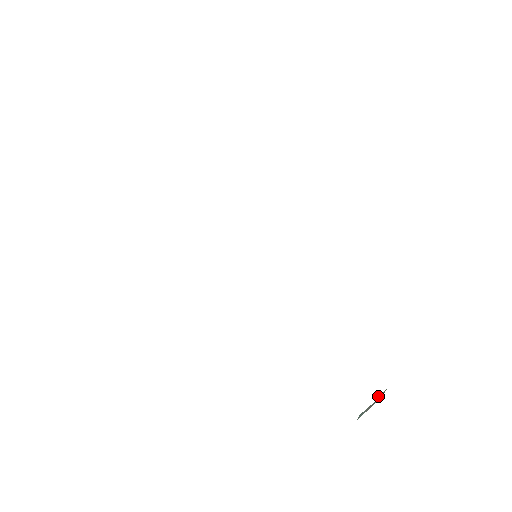
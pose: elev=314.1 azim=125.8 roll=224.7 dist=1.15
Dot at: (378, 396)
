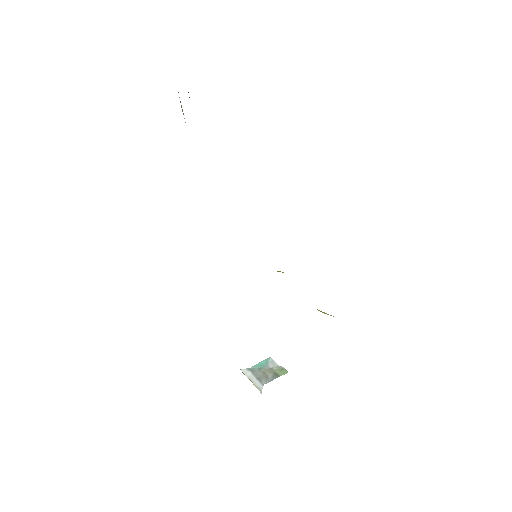
Dot at: (282, 368)
